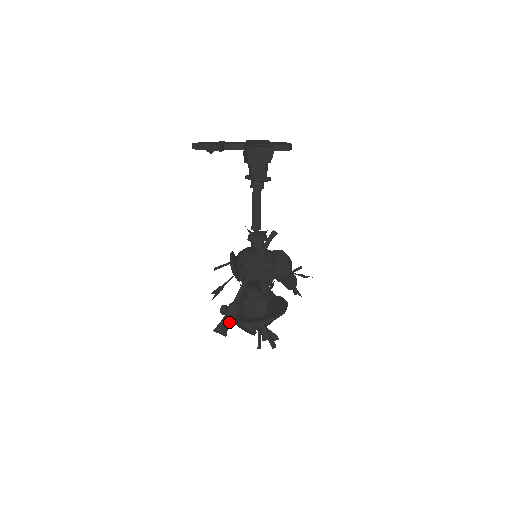
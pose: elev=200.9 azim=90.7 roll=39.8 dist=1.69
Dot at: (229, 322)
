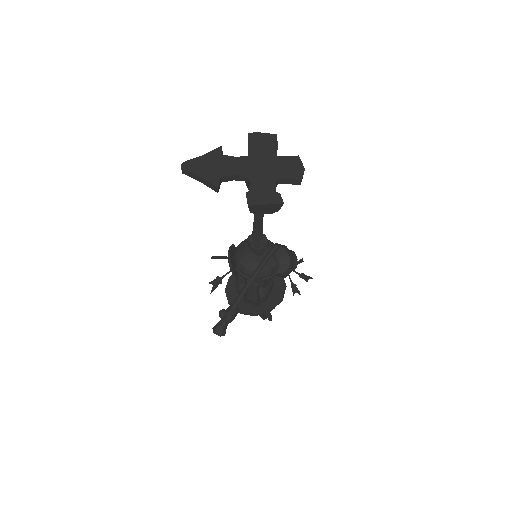
Dot at: occluded
